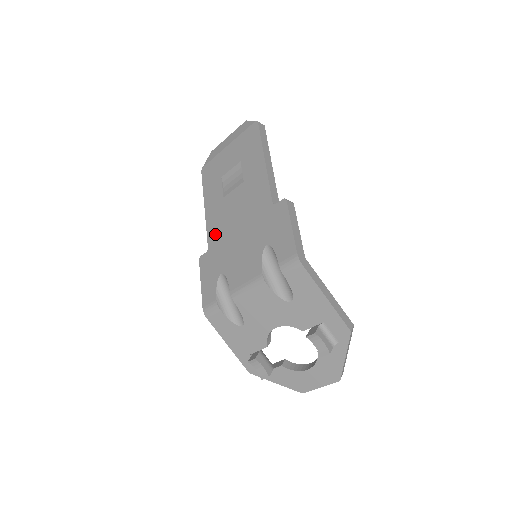
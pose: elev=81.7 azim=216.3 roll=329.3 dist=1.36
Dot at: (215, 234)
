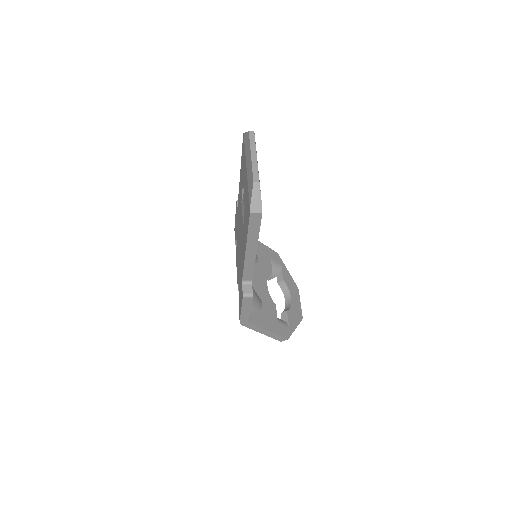
Dot at: (238, 211)
